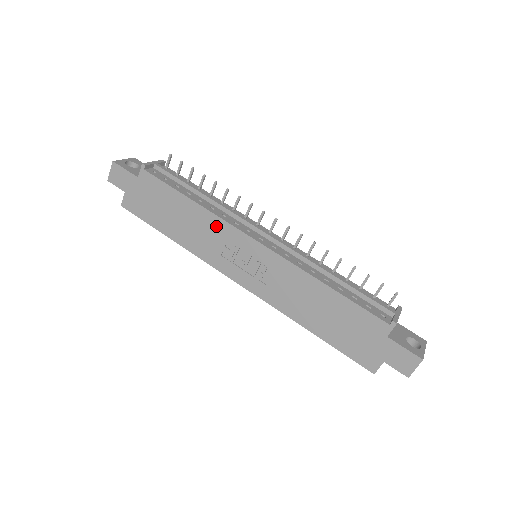
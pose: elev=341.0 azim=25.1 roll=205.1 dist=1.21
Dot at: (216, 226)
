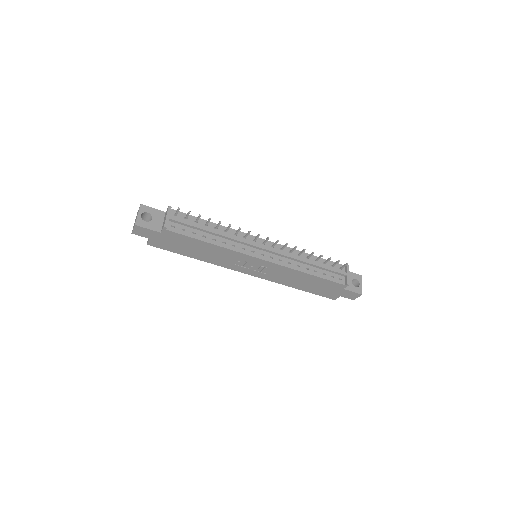
Dot at: (230, 254)
